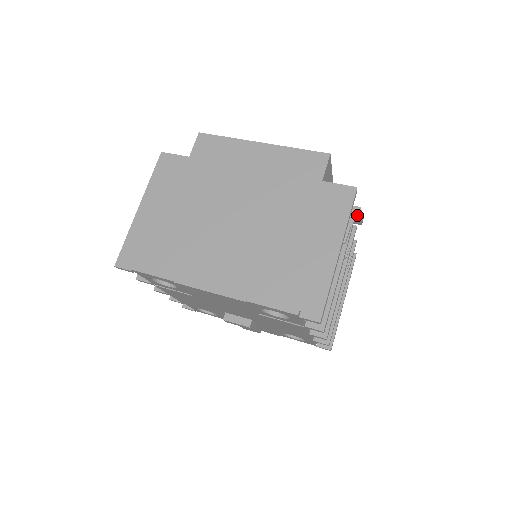
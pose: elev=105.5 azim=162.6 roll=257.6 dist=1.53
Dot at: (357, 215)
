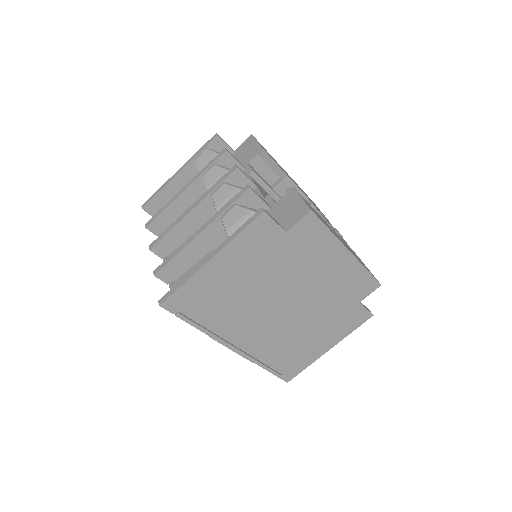
Dot at: occluded
